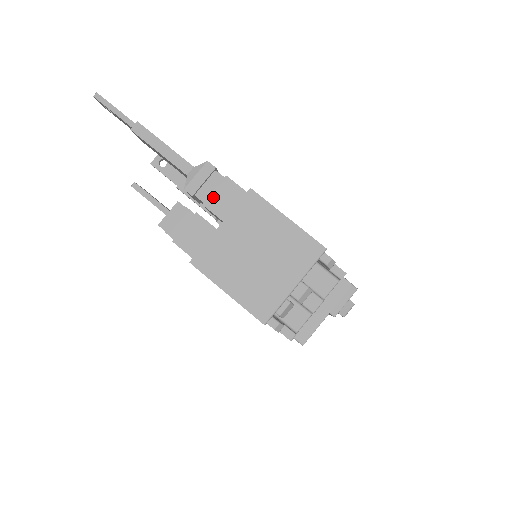
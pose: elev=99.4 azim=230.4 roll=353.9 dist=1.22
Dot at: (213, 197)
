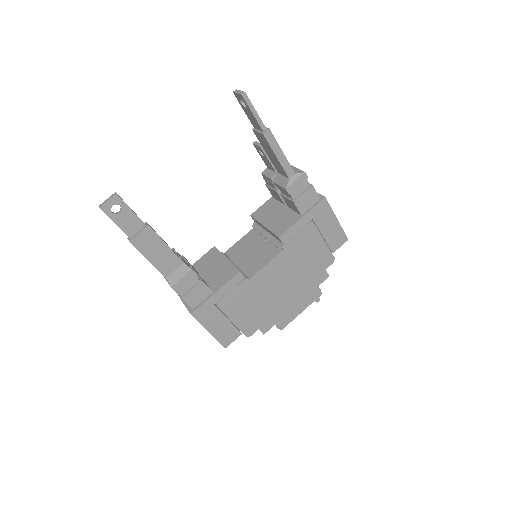
Dot at: occluded
